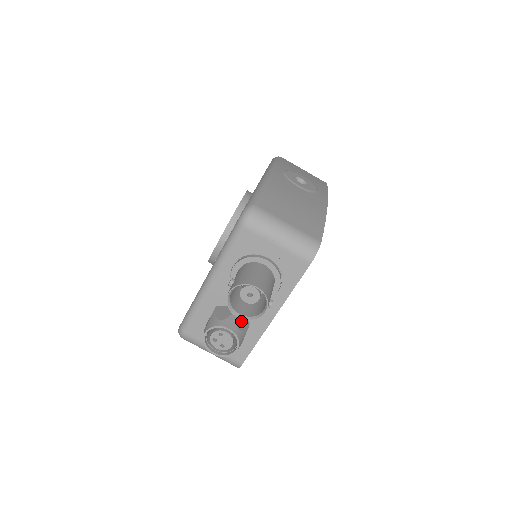
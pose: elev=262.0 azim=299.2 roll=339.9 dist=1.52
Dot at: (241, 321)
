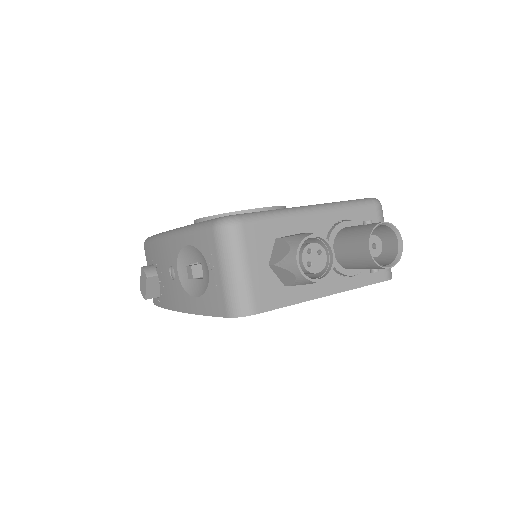
Dot at: occluded
